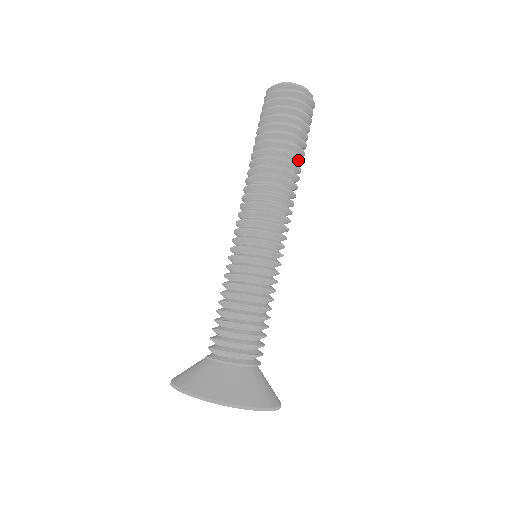
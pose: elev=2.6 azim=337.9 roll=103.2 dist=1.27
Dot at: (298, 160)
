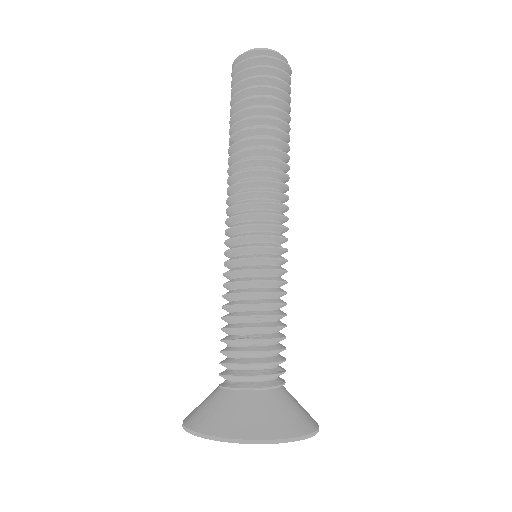
Dot at: (286, 137)
